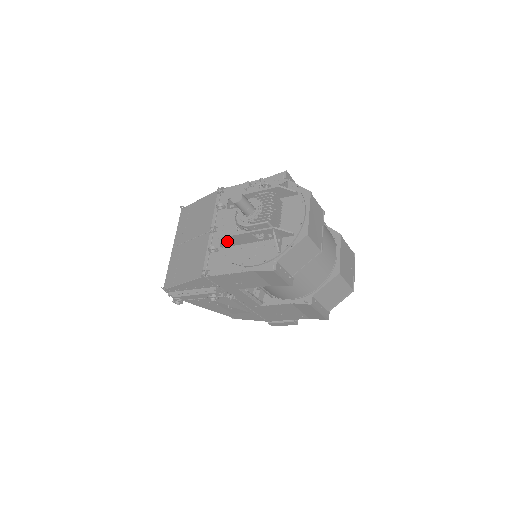
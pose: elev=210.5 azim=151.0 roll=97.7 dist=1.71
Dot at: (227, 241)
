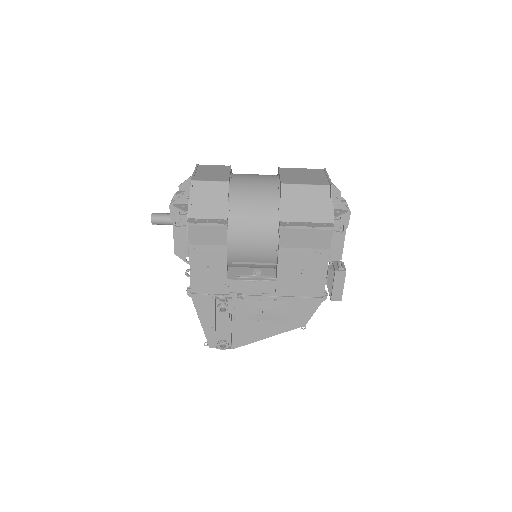
Dot at: (182, 254)
